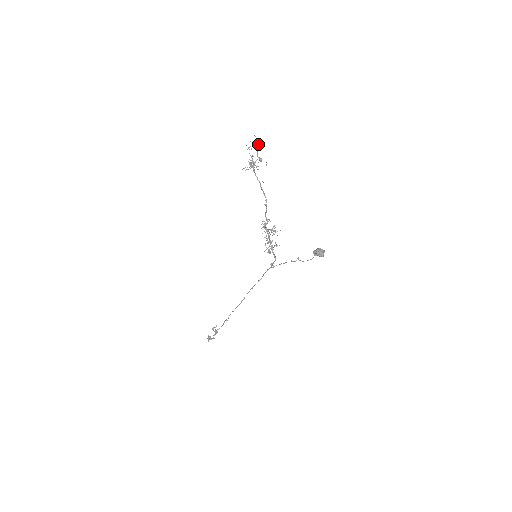
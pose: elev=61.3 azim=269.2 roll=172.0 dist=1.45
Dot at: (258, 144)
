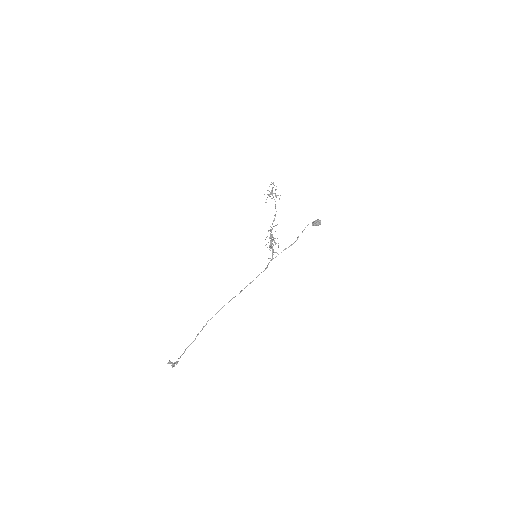
Dot at: (276, 189)
